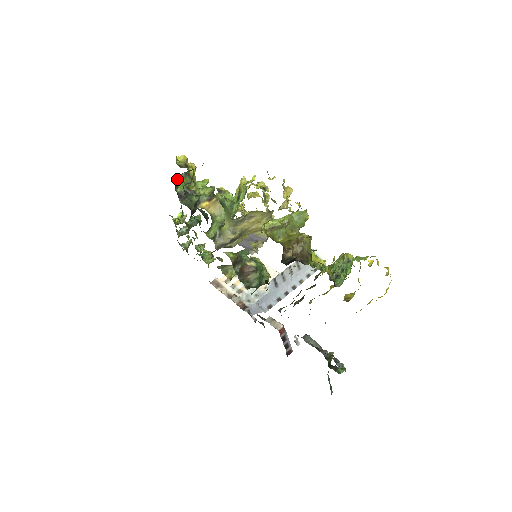
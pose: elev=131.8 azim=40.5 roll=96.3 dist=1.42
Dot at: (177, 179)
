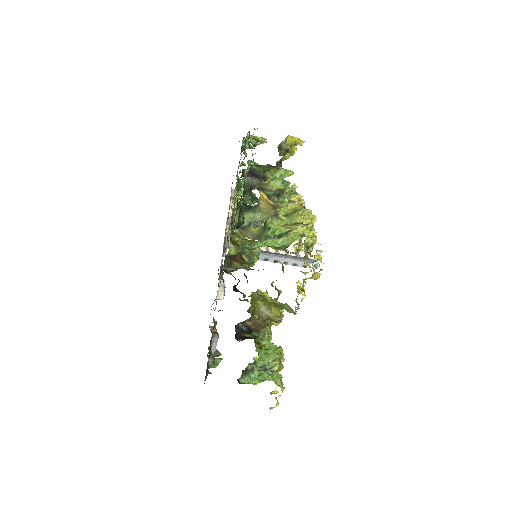
Dot at: occluded
